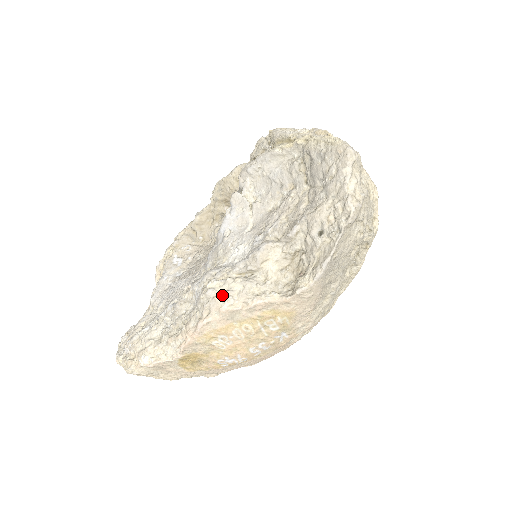
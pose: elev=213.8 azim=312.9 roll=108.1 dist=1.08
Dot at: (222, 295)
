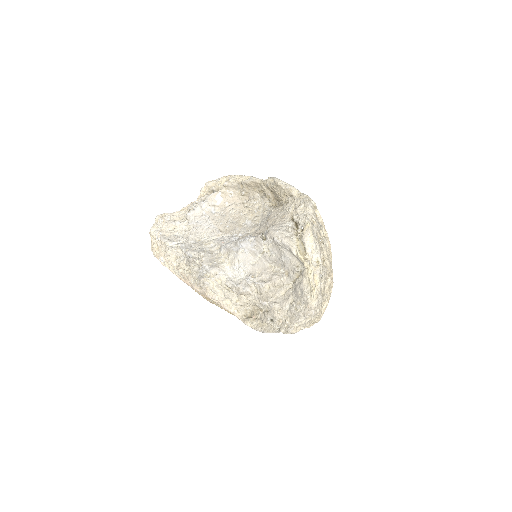
Dot at: (211, 290)
